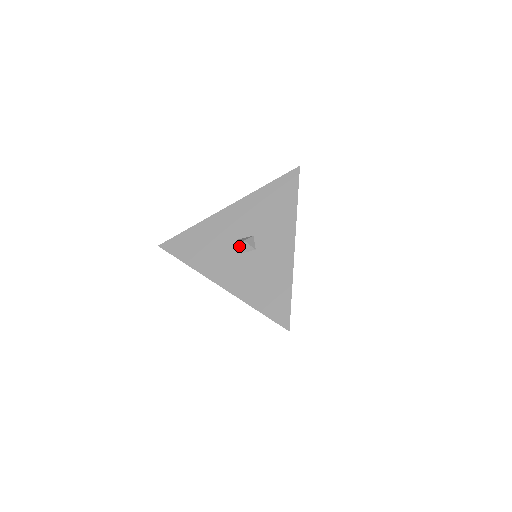
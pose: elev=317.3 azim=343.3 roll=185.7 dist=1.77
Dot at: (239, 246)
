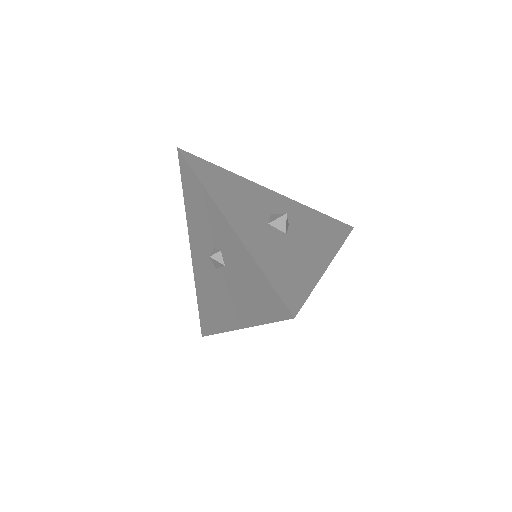
Dot at: (269, 218)
